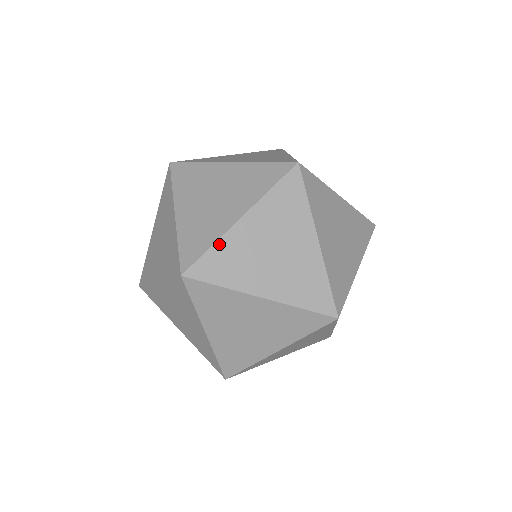
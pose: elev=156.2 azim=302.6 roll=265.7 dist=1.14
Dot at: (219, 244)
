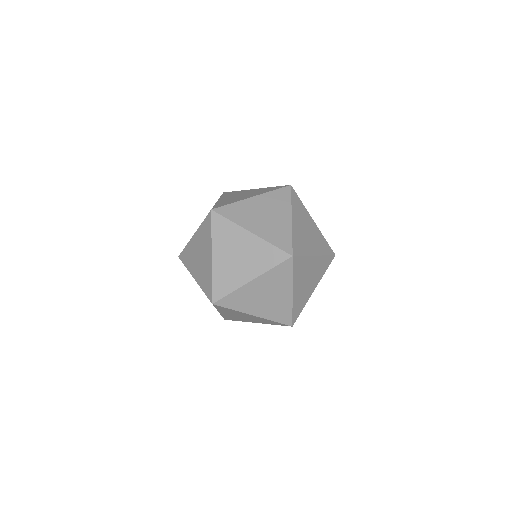
Dot at: (293, 234)
